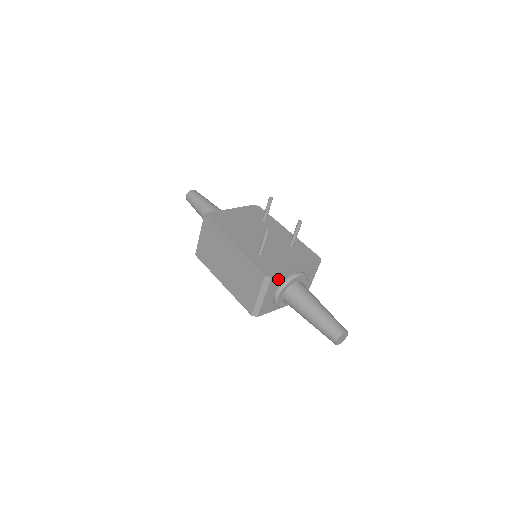
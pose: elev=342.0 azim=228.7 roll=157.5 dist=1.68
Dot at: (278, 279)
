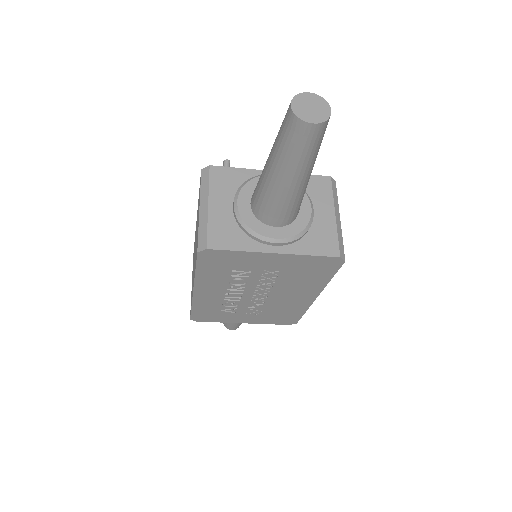
Dot at: (229, 177)
